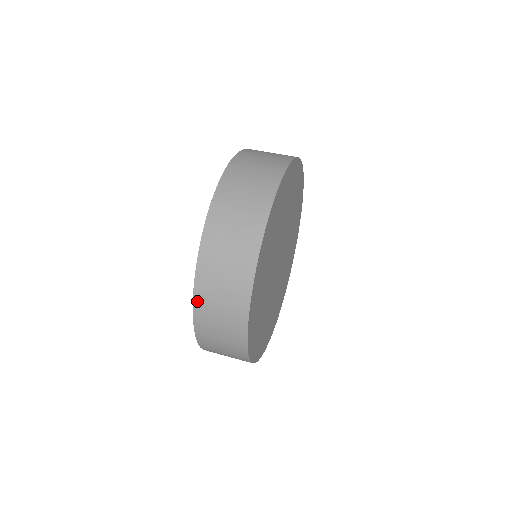
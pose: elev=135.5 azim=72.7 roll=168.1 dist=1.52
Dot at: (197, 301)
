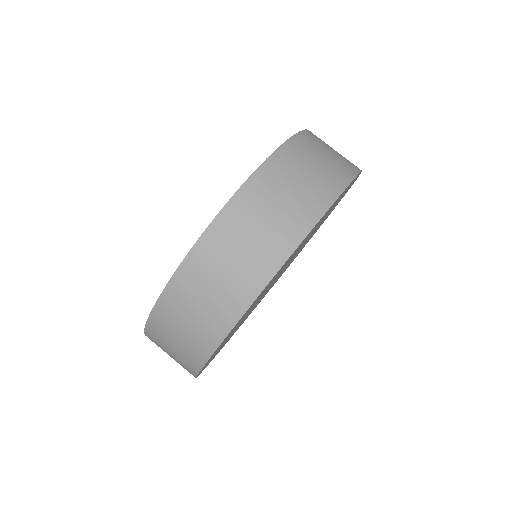
Dot at: (197, 251)
